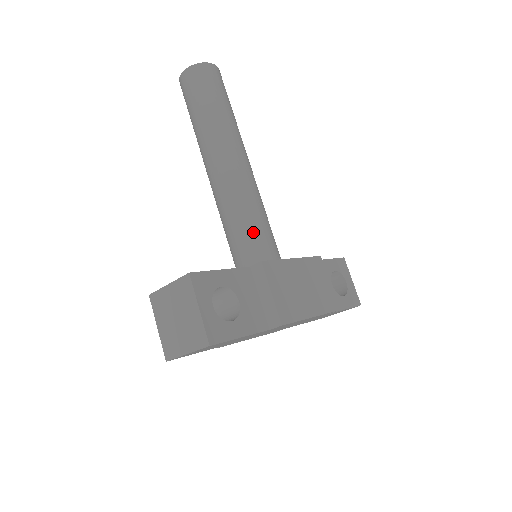
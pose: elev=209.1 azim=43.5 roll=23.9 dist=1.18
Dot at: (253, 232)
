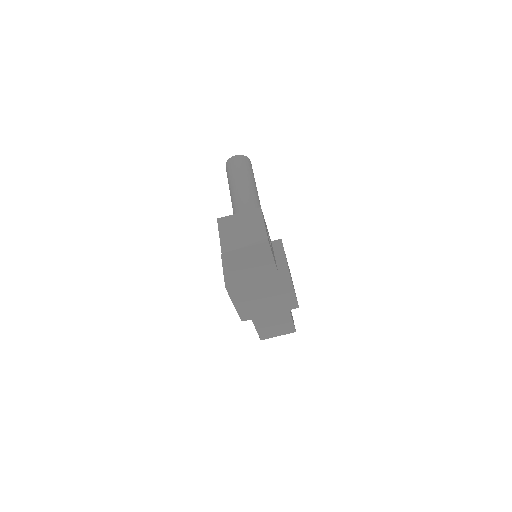
Dot at: occluded
